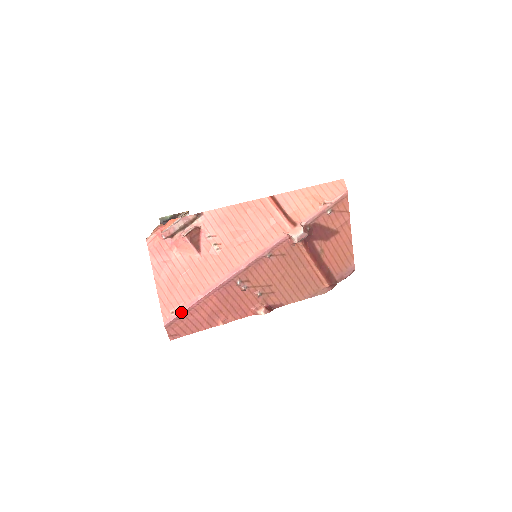
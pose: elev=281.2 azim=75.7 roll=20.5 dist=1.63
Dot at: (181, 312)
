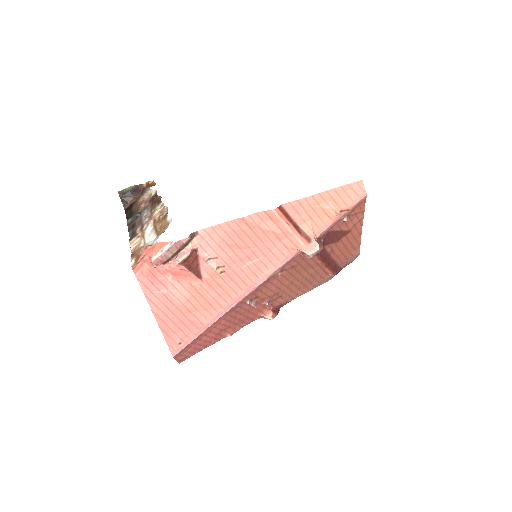
Dot at: (189, 342)
